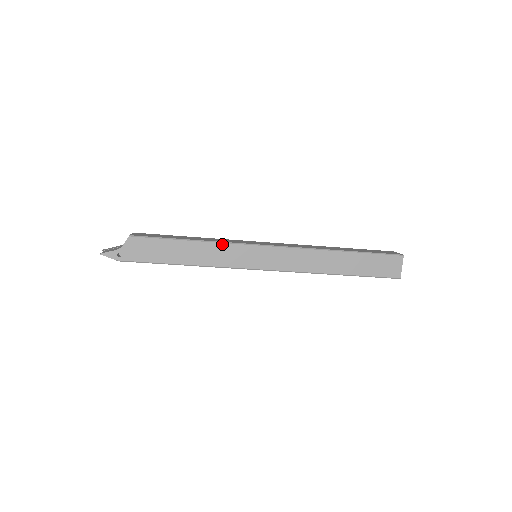
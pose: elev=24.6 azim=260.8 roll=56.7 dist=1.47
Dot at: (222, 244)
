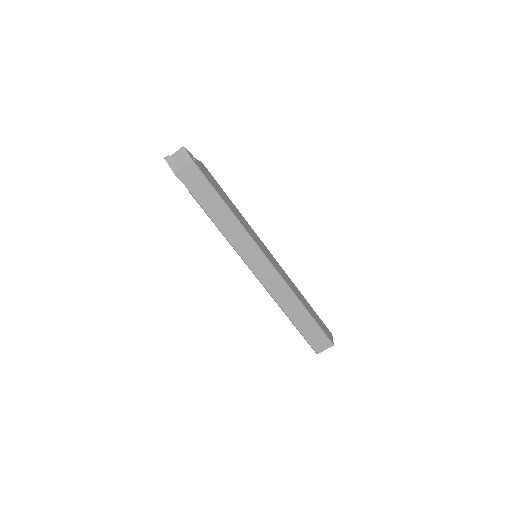
Dot at: occluded
